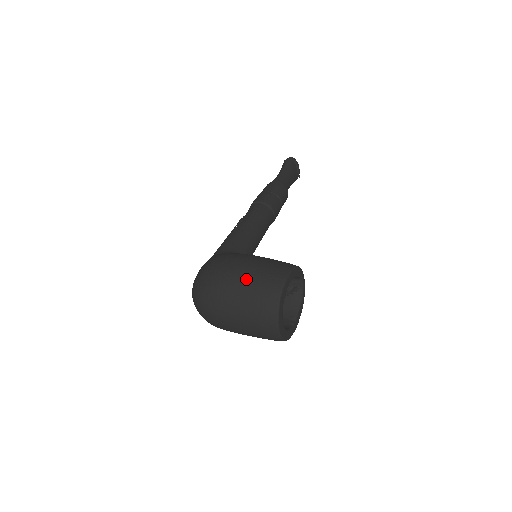
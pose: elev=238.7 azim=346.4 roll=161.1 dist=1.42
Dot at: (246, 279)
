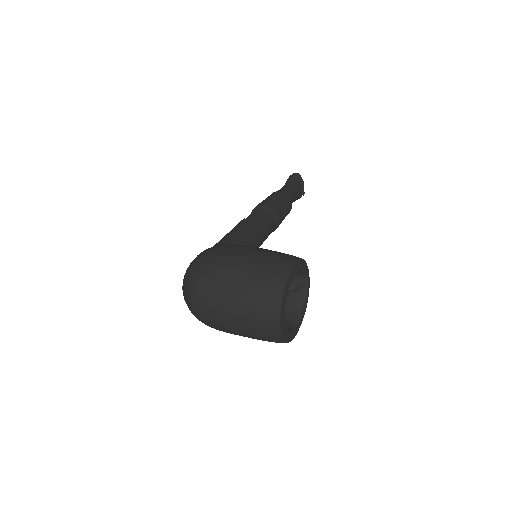
Dot at: (246, 266)
